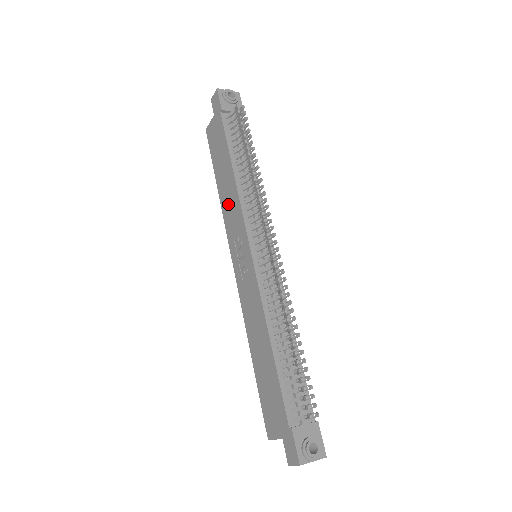
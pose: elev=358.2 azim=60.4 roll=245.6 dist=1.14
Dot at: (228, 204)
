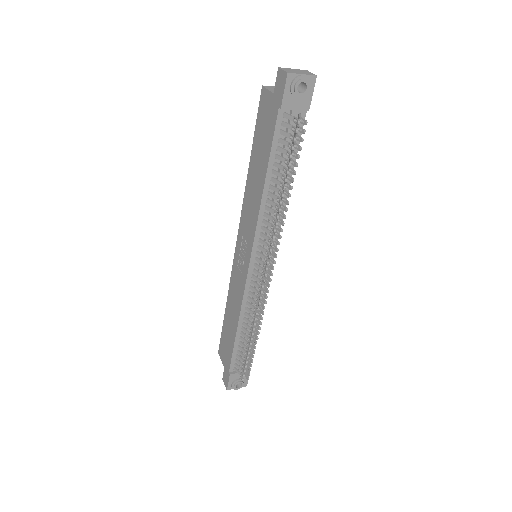
Dot at: (250, 200)
